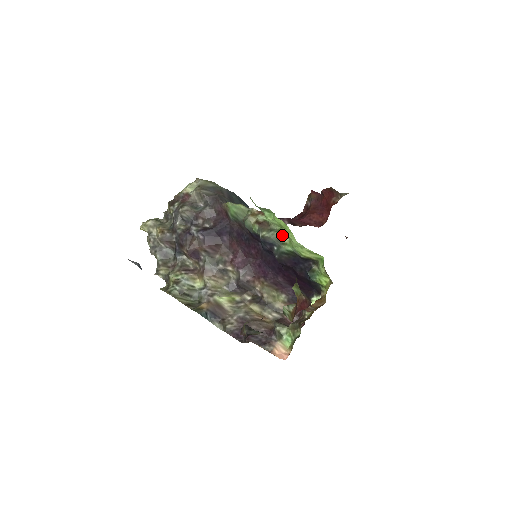
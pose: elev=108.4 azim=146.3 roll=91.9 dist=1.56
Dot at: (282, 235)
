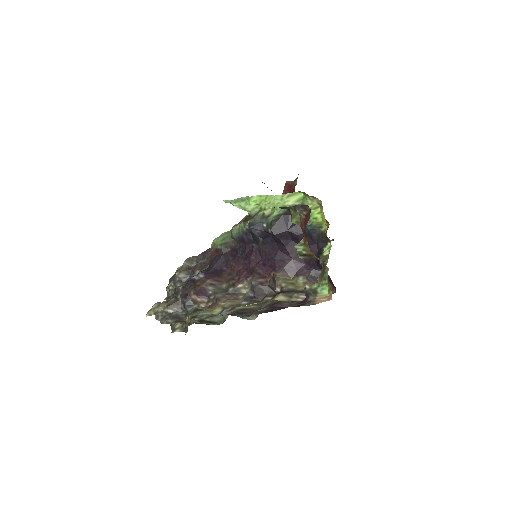
Dot at: (264, 212)
